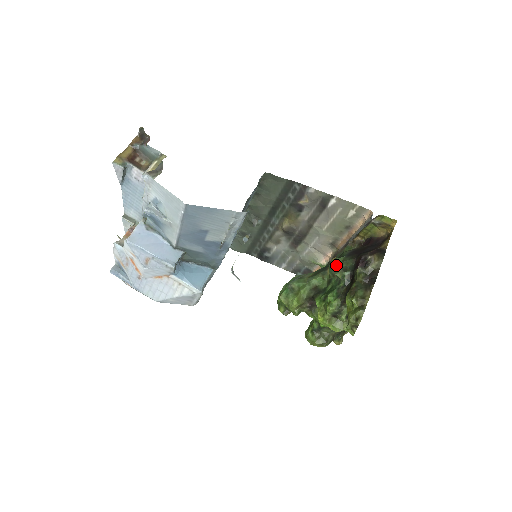
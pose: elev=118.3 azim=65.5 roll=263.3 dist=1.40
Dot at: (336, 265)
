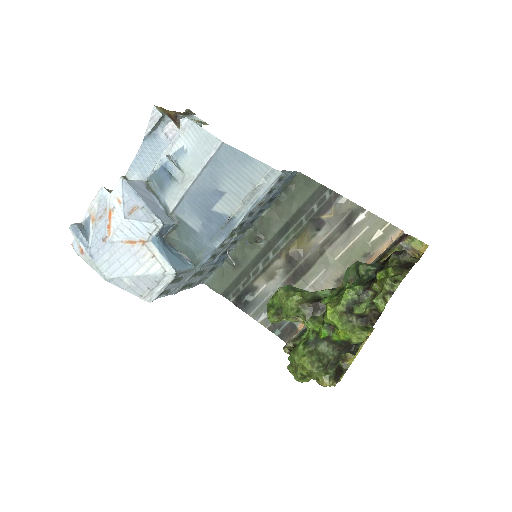
Dot at: (359, 262)
